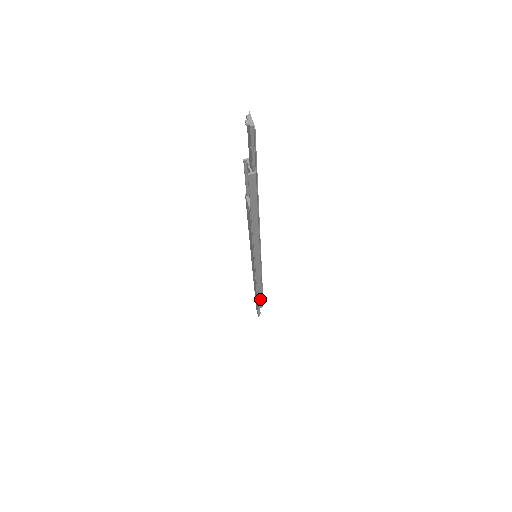
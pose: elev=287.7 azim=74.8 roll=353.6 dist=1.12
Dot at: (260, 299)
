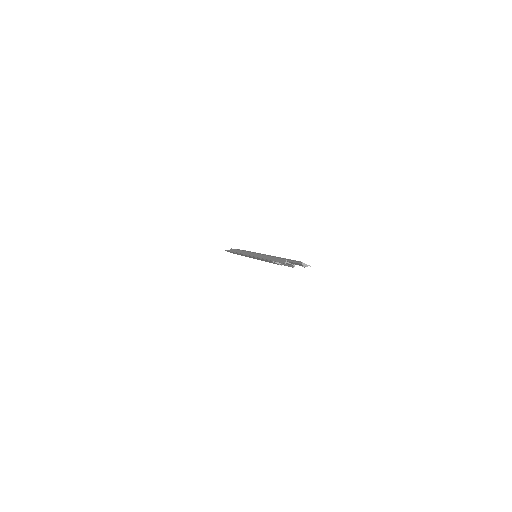
Dot at: occluded
